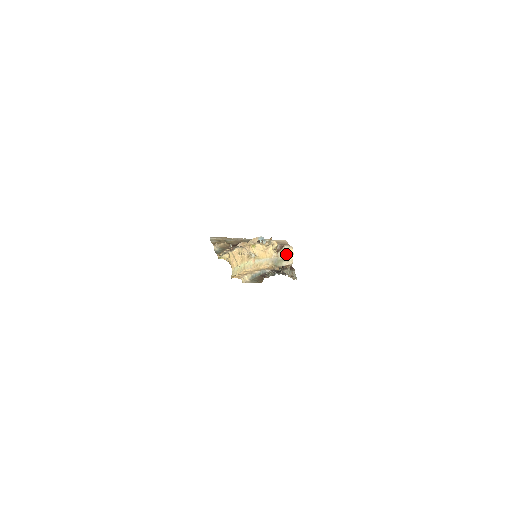
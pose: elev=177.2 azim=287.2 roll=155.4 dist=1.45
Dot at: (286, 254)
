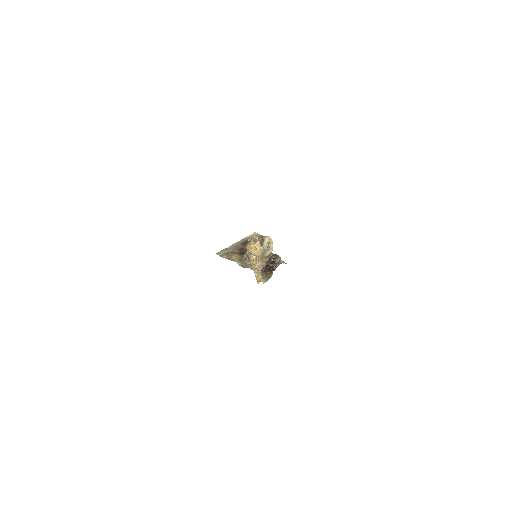
Dot at: (269, 245)
